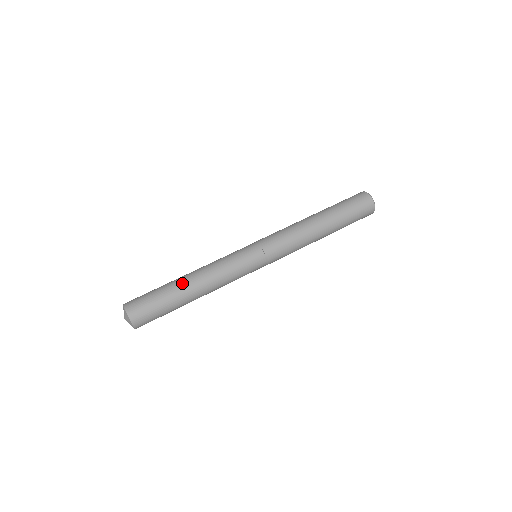
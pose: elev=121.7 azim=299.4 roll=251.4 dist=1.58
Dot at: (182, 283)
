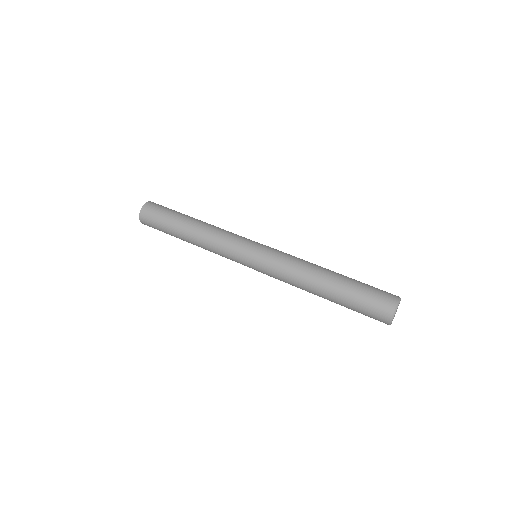
Dot at: (194, 218)
